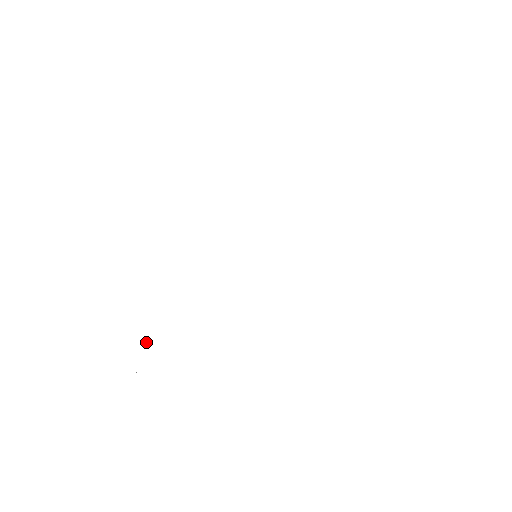
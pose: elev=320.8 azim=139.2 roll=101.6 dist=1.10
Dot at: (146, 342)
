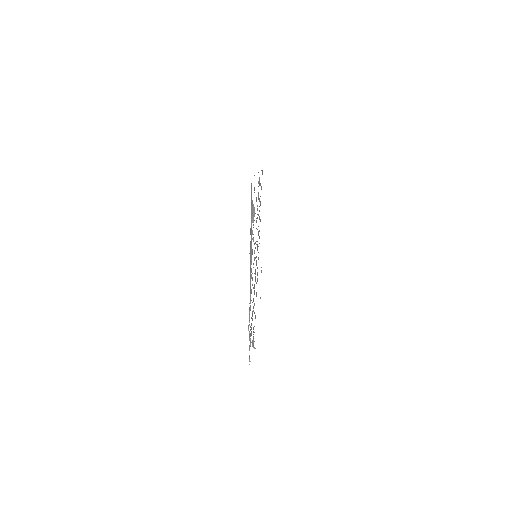
Dot at: (254, 347)
